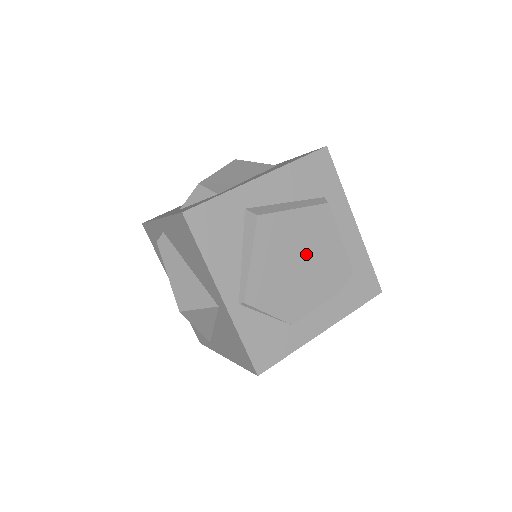
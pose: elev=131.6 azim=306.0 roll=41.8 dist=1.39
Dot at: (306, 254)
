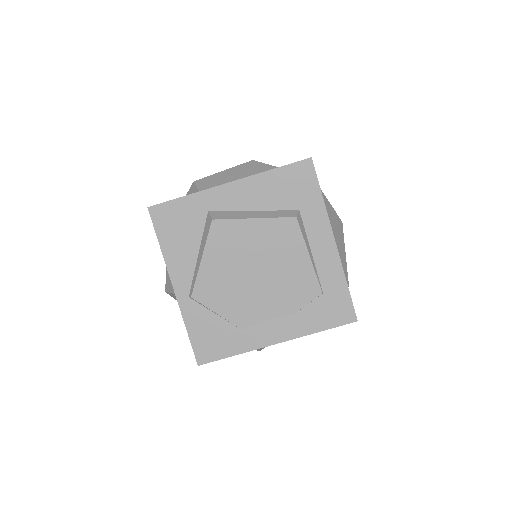
Dot at: (264, 264)
